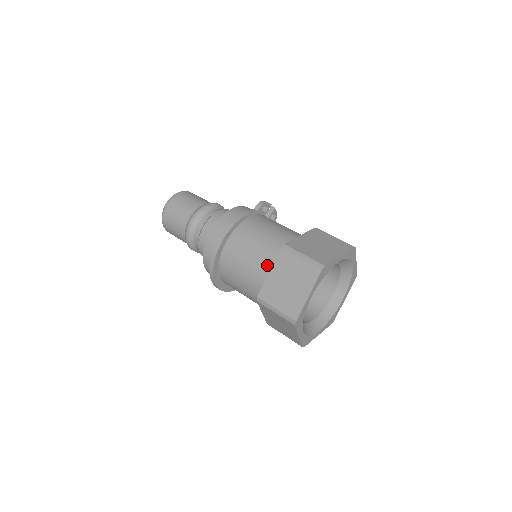
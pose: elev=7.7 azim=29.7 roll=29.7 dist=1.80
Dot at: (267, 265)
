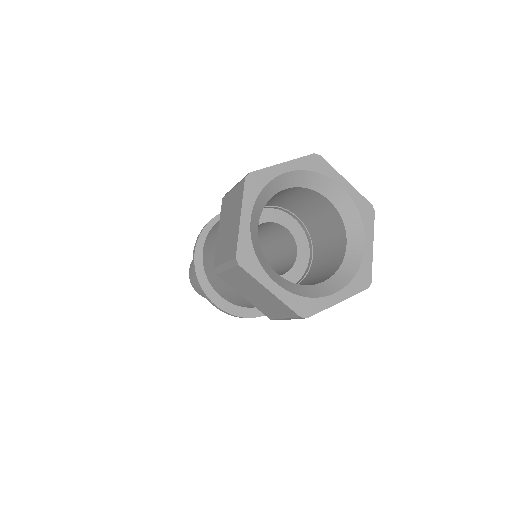
Dot at: occluded
